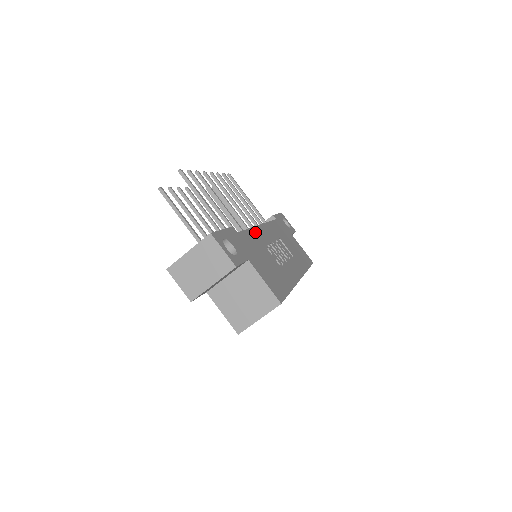
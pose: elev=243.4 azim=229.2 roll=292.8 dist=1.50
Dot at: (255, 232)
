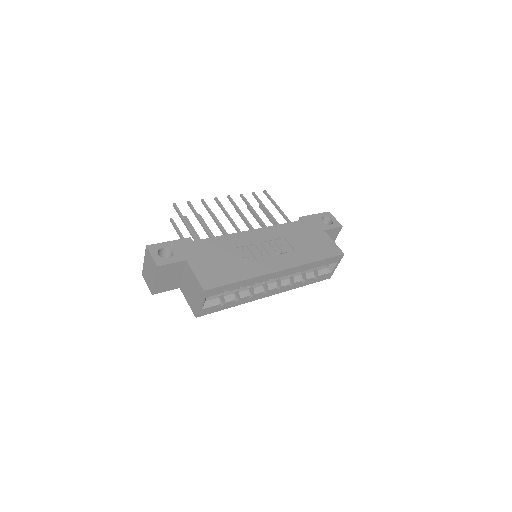
Dot at: (232, 237)
